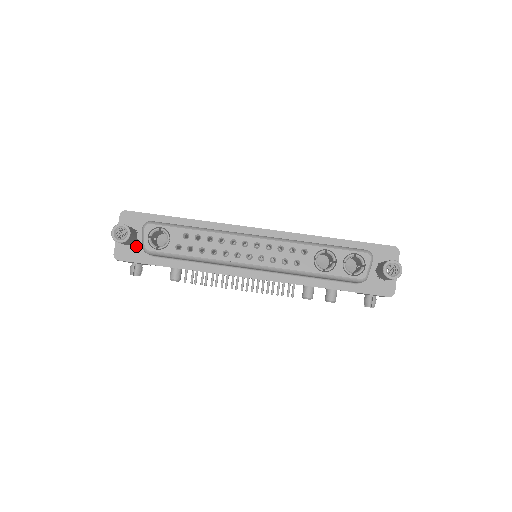
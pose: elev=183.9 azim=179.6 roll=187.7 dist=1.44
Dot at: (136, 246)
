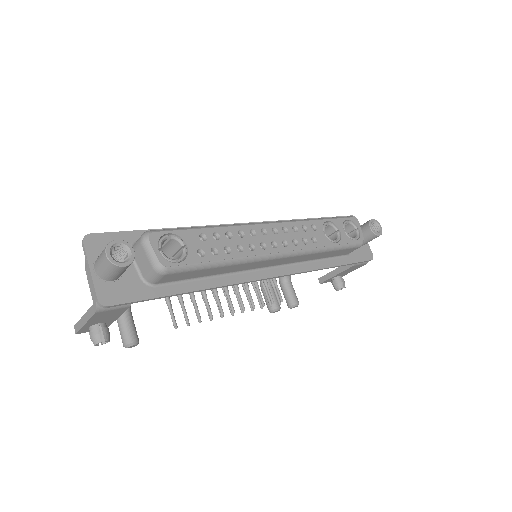
Dot at: (125, 279)
